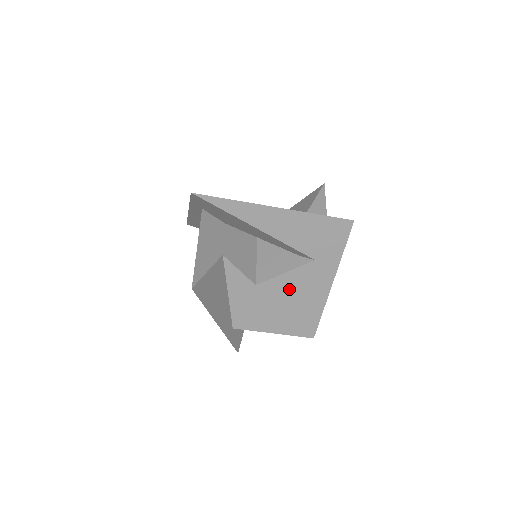
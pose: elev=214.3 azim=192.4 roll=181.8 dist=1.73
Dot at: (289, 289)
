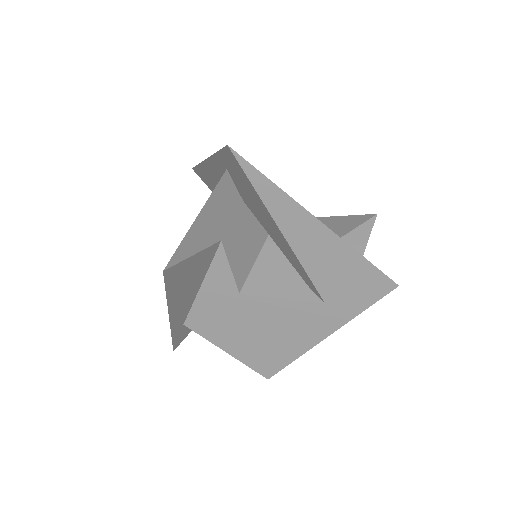
Dot at: (275, 317)
